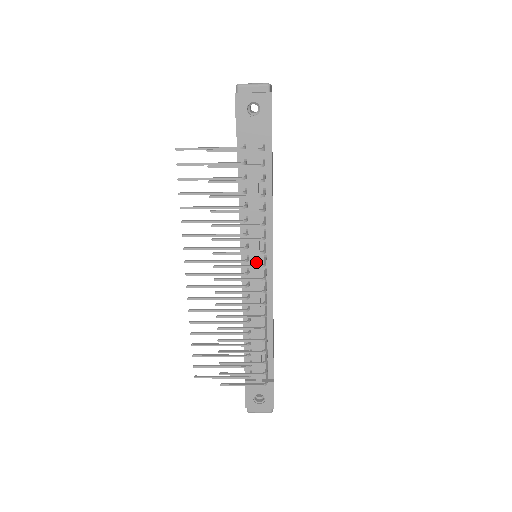
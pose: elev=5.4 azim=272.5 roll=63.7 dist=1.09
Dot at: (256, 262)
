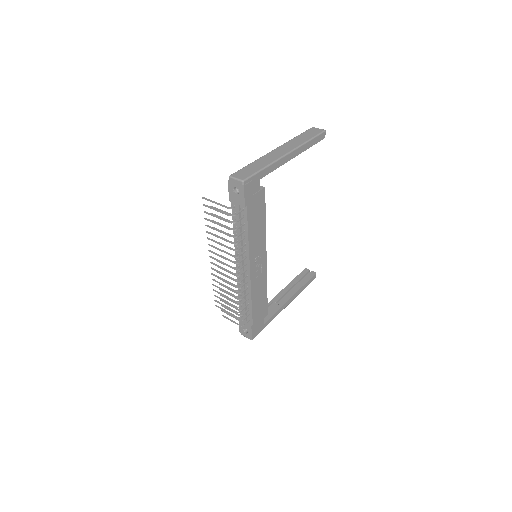
Dot at: (241, 264)
